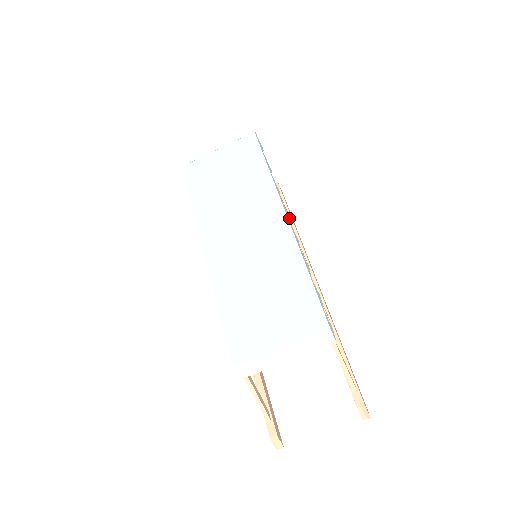
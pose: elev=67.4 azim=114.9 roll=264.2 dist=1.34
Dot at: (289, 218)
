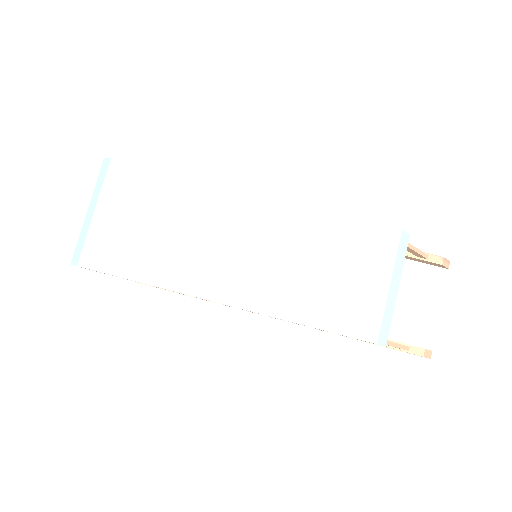
Dot at: occluded
